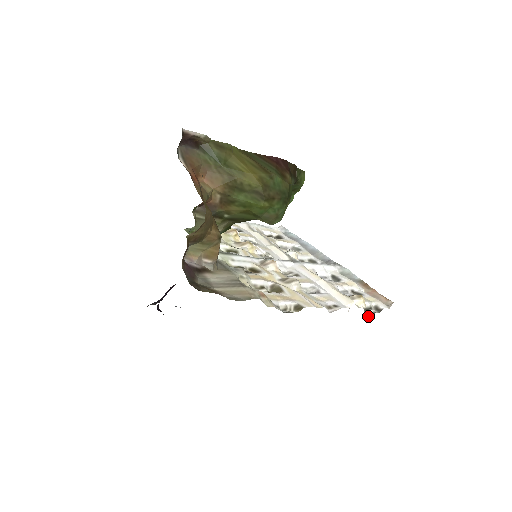
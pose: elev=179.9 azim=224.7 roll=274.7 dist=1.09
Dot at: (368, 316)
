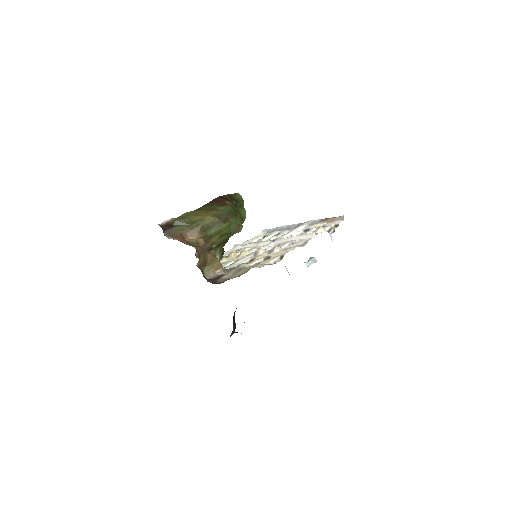
Dot at: occluded
